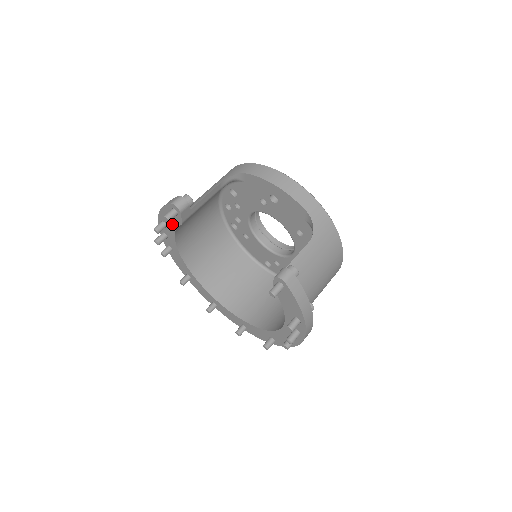
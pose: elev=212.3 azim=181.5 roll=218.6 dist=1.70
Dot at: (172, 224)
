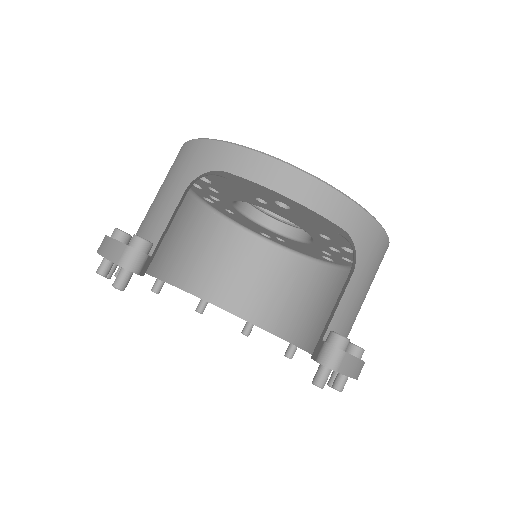
Dot at: occluded
